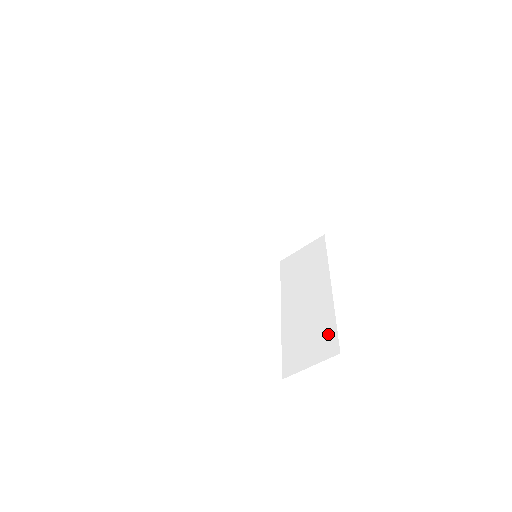
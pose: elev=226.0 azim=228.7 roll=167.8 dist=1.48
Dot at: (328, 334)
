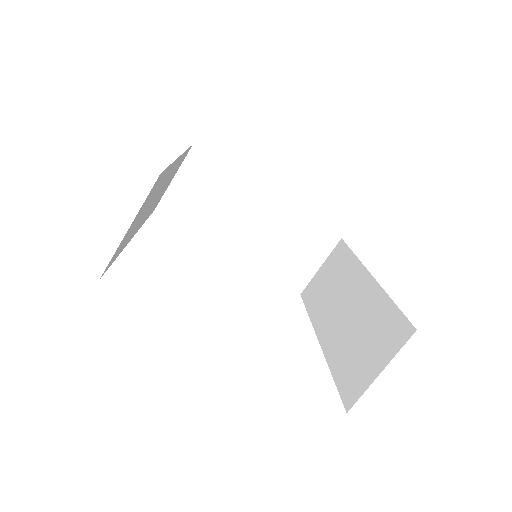
Dot at: (389, 321)
